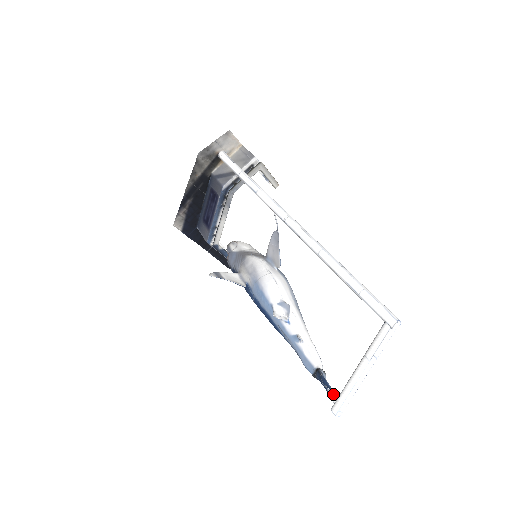
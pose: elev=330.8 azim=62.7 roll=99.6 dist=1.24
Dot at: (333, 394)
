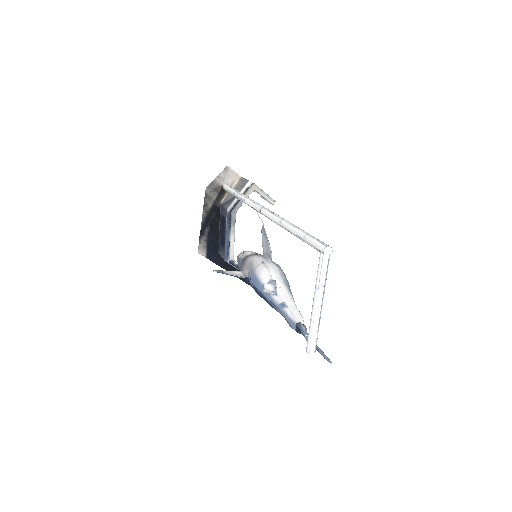
Dot at: occluded
